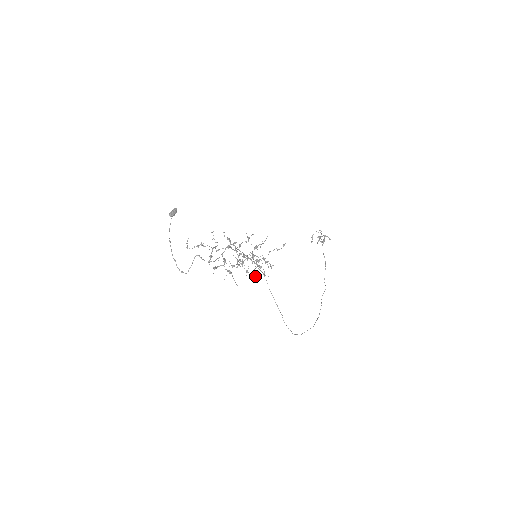
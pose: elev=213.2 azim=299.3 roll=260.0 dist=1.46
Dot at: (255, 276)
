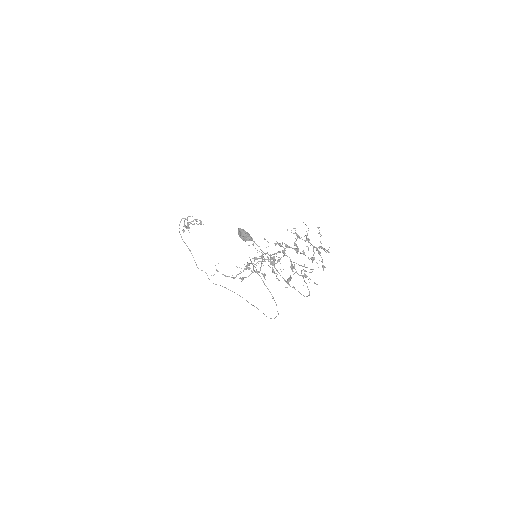
Dot at: (325, 267)
